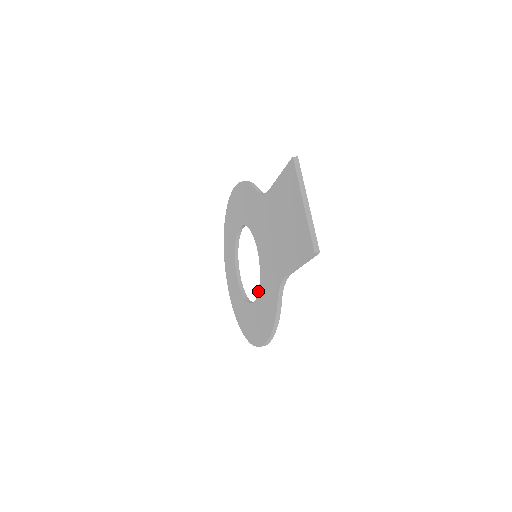
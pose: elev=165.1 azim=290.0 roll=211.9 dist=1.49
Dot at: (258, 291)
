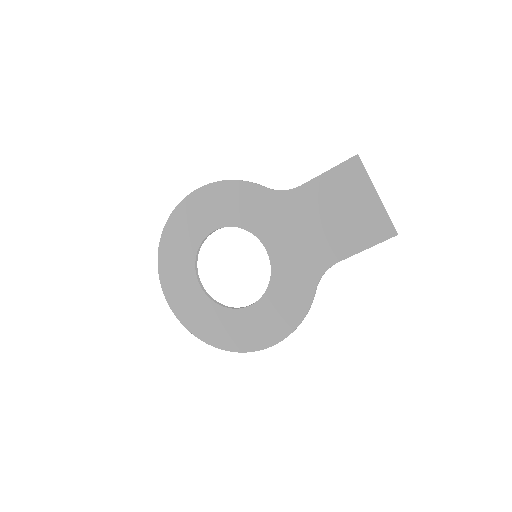
Dot at: (265, 291)
